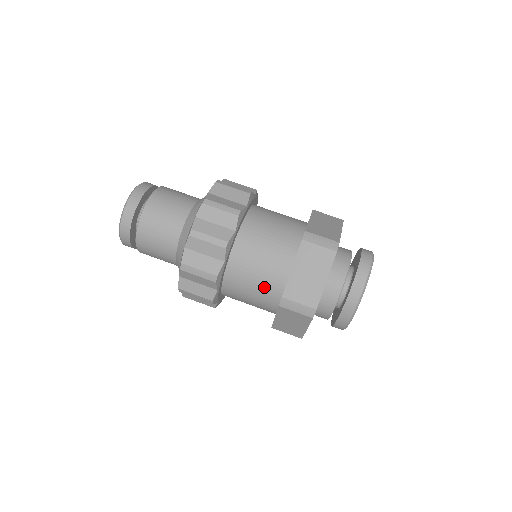
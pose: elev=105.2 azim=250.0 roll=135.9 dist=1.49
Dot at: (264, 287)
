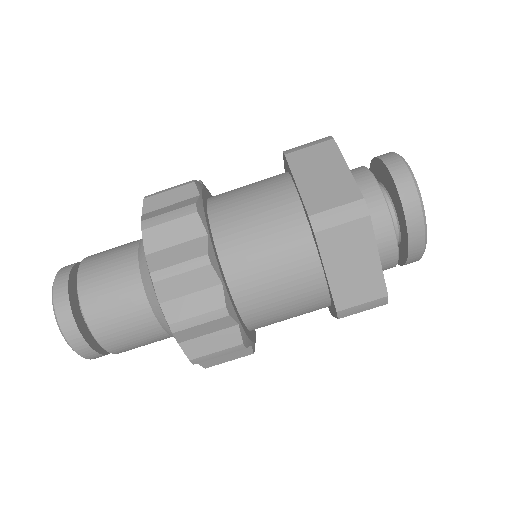
Dot at: (302, 306)
